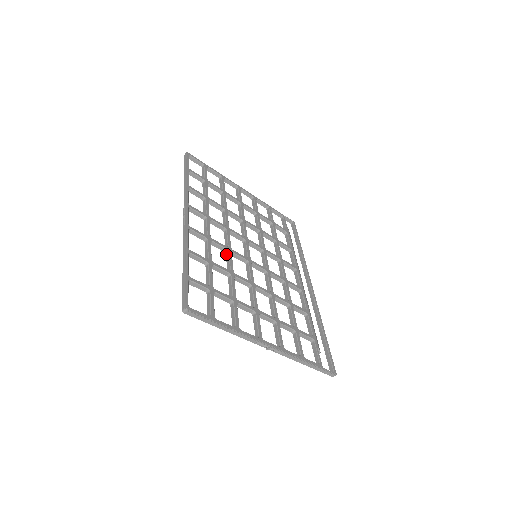
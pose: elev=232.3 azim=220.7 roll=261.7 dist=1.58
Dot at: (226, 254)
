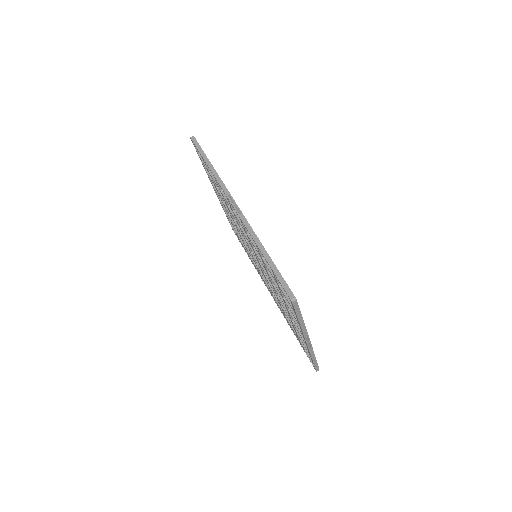
Dot at: (255, 250)
